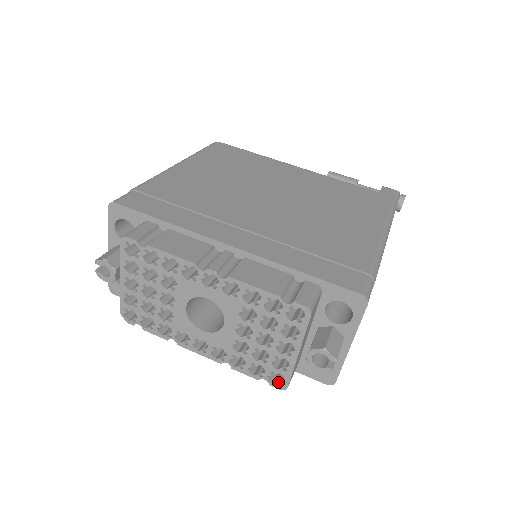
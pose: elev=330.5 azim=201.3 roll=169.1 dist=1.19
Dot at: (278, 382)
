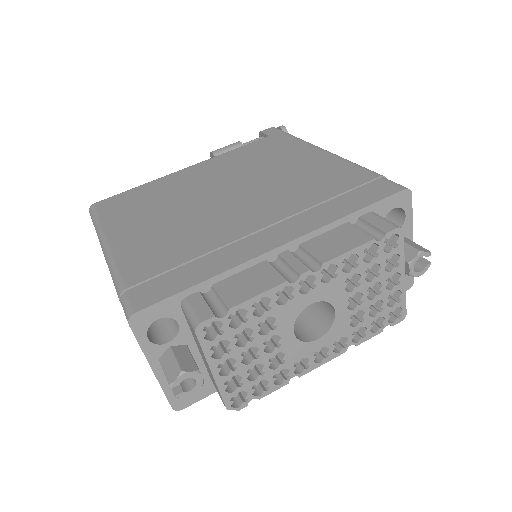
Dot at: (396, 317)
